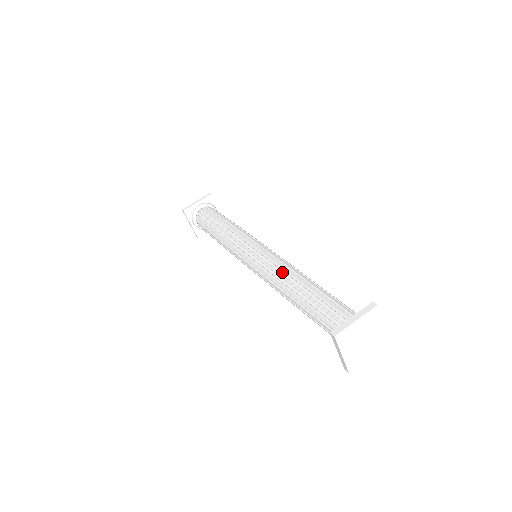
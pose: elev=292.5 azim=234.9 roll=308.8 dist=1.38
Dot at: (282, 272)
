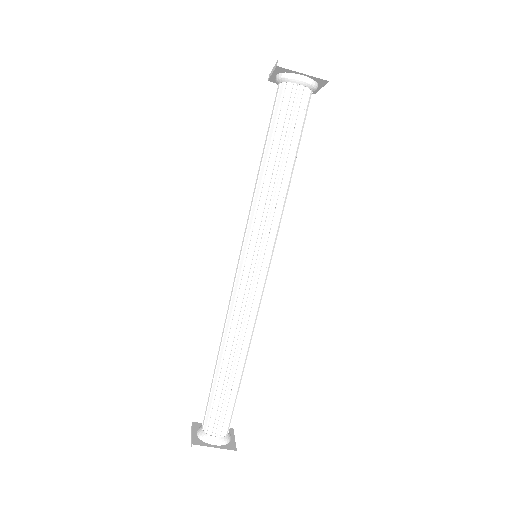
Dot at: (237, 335)
